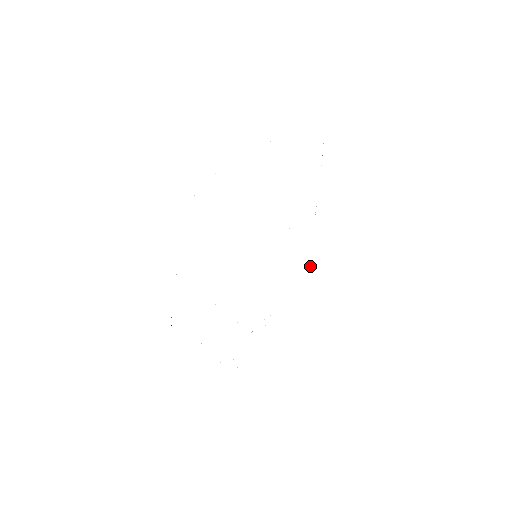
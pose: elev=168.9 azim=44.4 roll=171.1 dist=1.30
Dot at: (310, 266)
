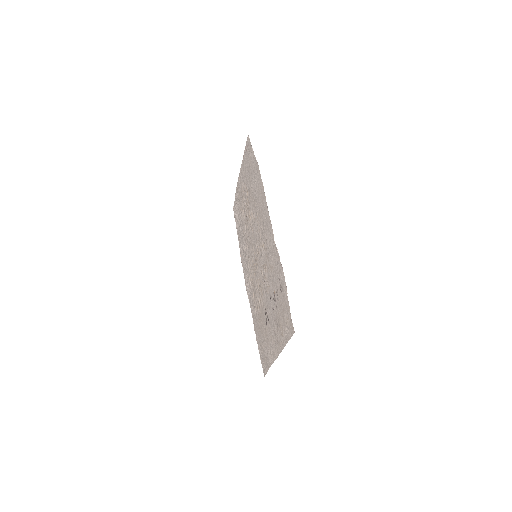
Dot at: (247, 292)
